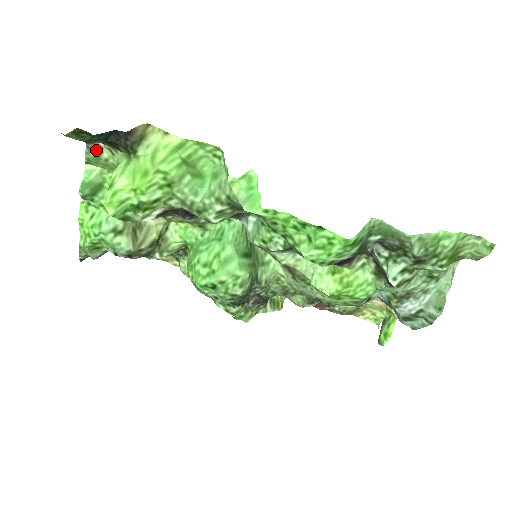
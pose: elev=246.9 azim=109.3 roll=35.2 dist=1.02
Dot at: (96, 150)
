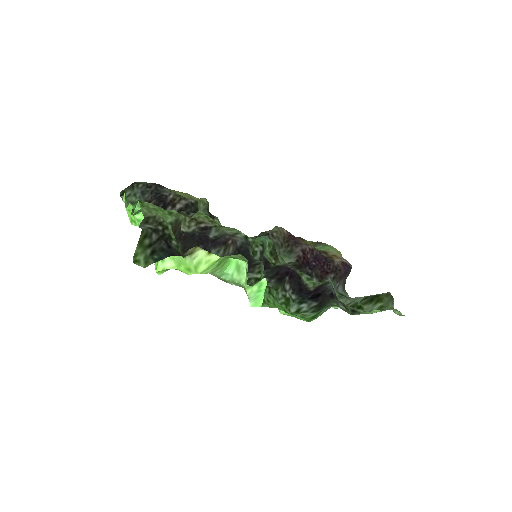
Dot at: (150, 213)
